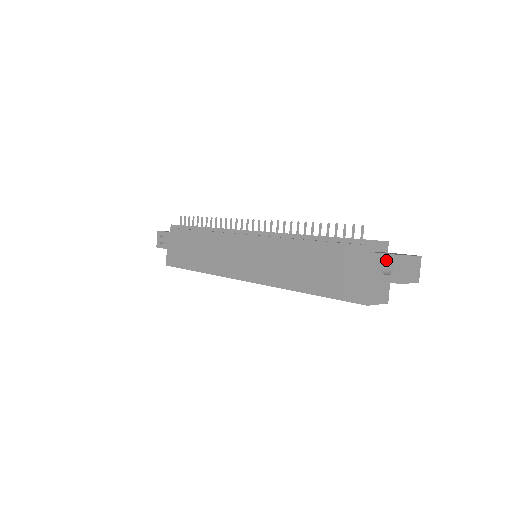
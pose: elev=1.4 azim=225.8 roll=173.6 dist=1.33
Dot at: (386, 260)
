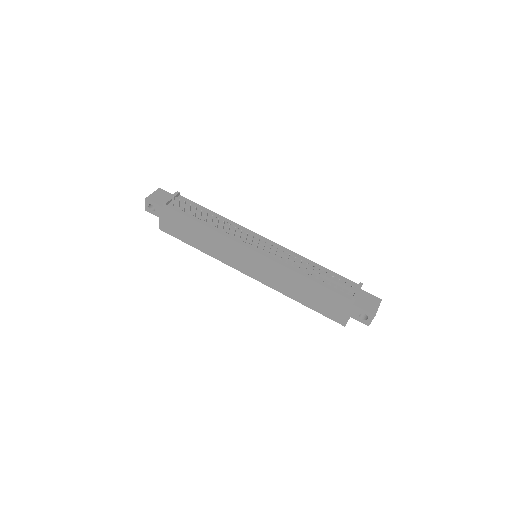
Dot at: occluded
